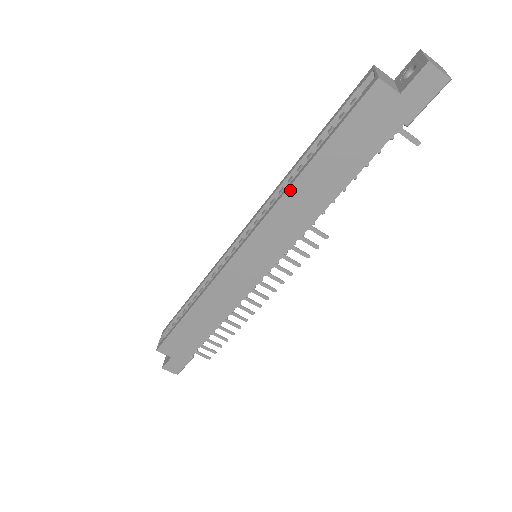
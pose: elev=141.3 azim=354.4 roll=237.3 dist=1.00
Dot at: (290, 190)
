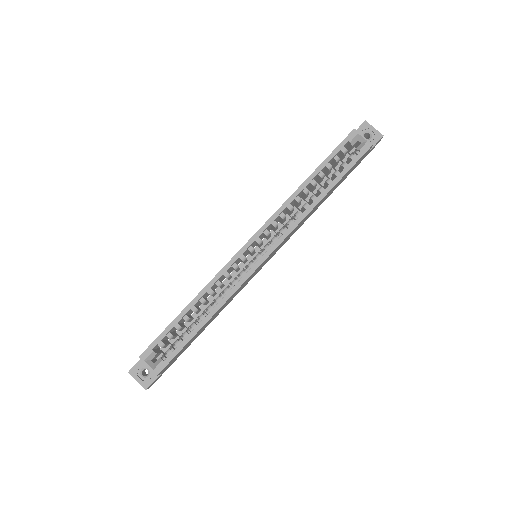
Dot at: (313, 209)
